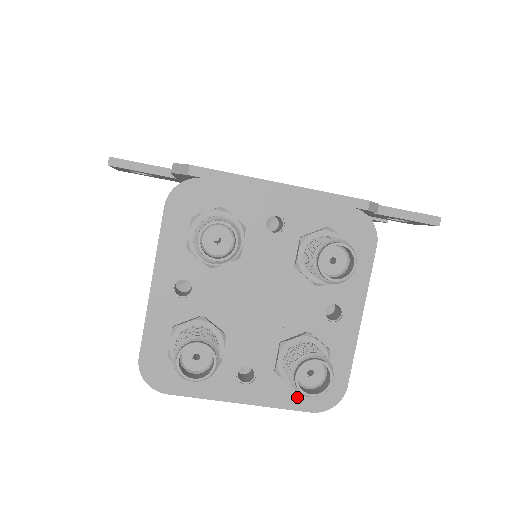
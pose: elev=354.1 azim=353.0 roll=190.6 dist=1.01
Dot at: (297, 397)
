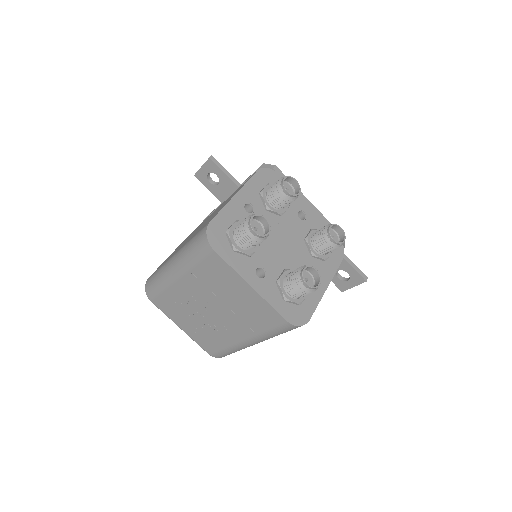
Dot at: (282, 306)
